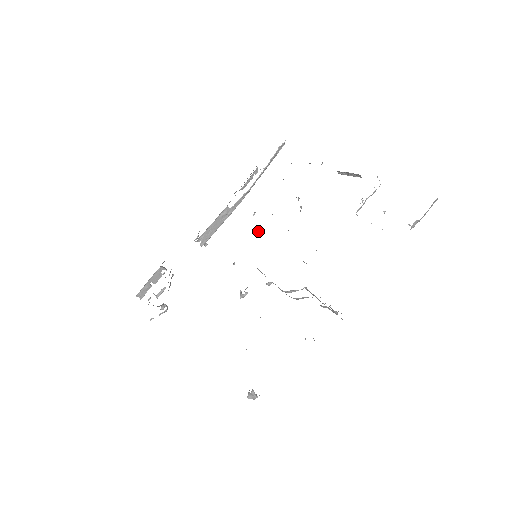
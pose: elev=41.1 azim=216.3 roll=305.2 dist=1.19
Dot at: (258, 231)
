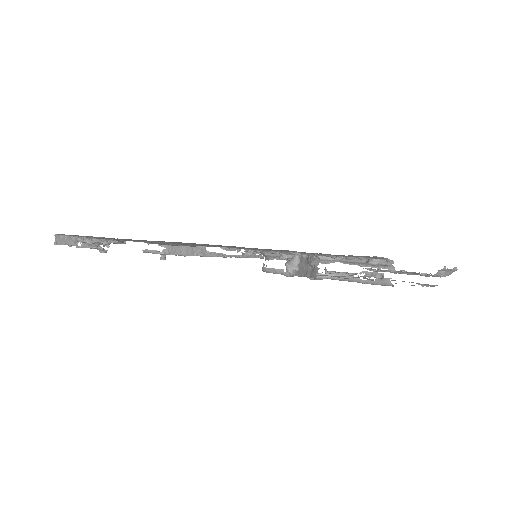
Dot at: occluded
